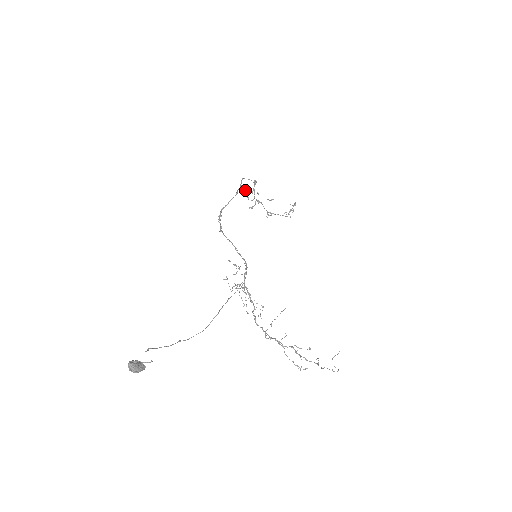
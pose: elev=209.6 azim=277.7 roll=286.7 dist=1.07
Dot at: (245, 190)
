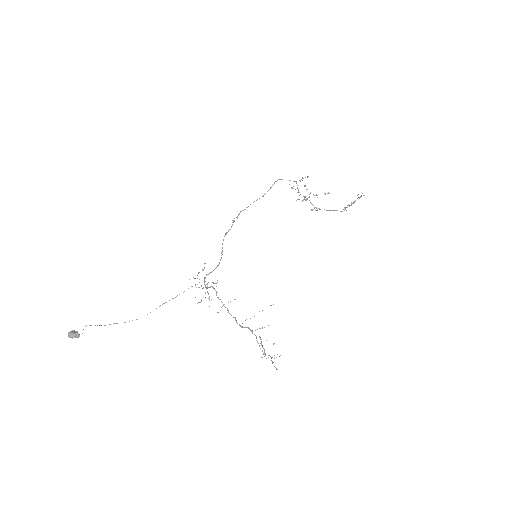
Dot at: occluded
